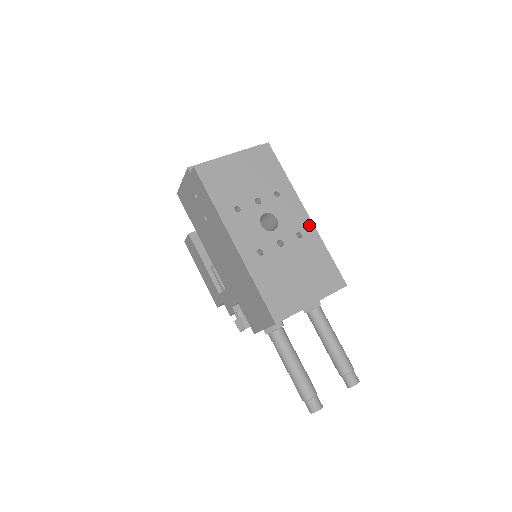
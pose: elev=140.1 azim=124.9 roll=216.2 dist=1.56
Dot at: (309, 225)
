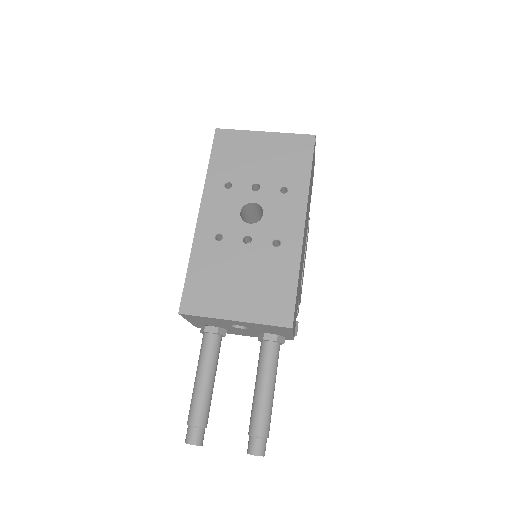
Dot at: (297, 239)
